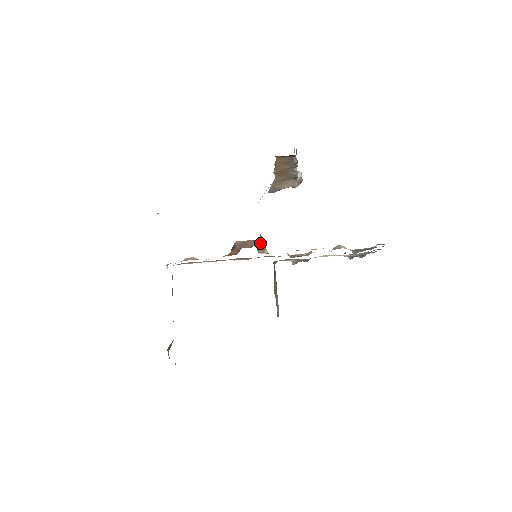
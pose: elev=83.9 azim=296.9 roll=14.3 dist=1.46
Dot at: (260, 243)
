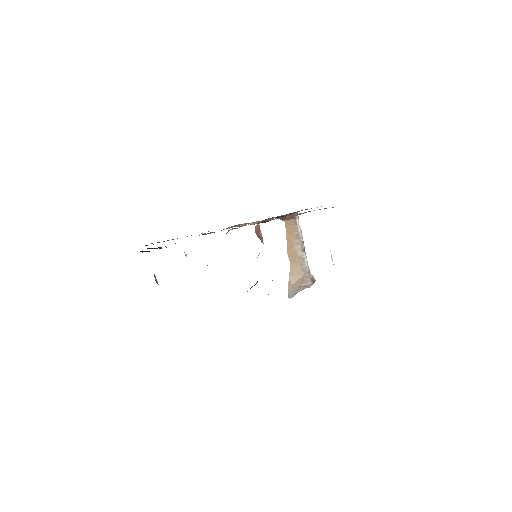
Dot at: (259, 234)
